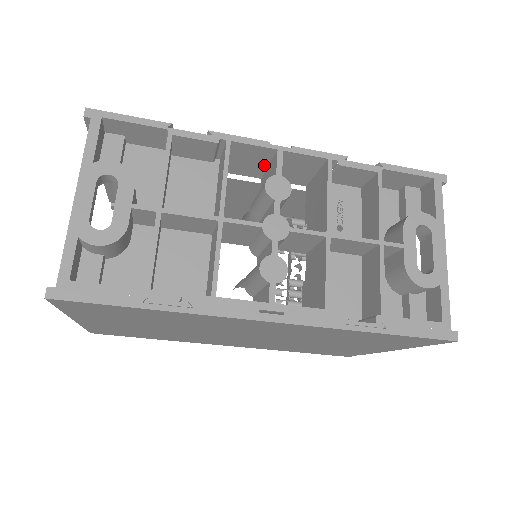
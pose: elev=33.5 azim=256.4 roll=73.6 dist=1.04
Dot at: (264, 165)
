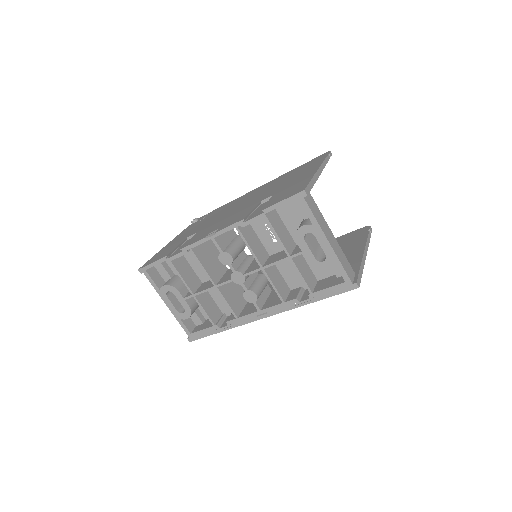
Dot at: occluded
